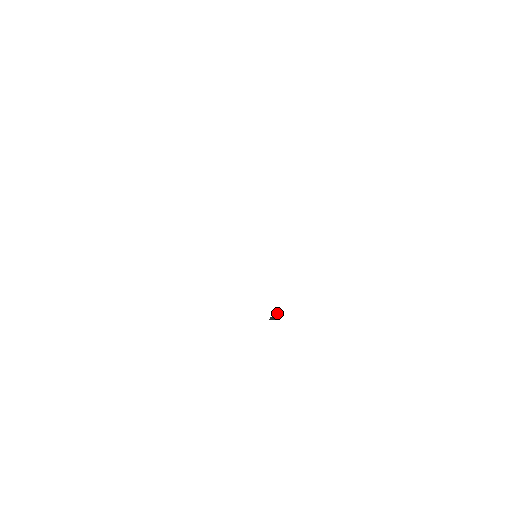
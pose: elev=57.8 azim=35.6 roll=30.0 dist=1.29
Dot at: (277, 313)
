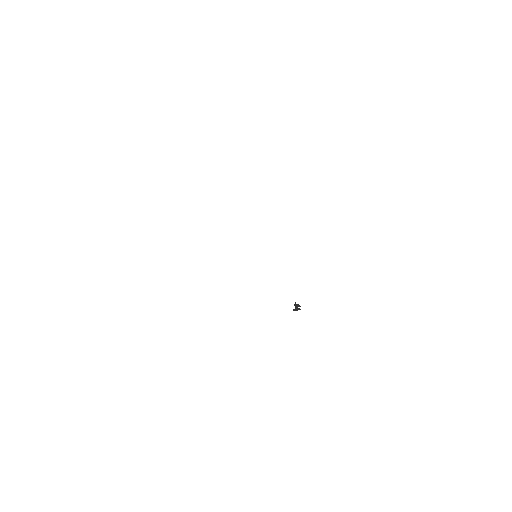
Dot at: (298, 304)
